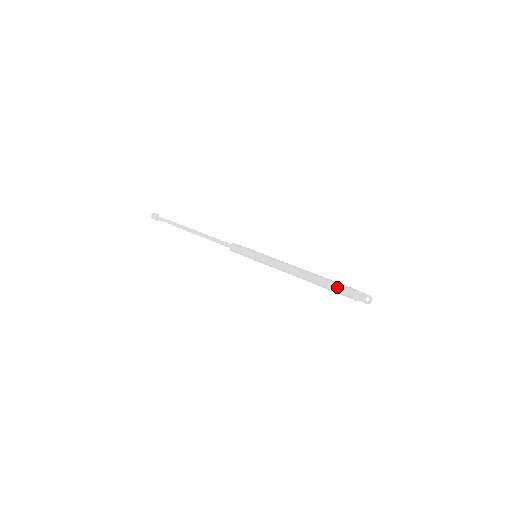
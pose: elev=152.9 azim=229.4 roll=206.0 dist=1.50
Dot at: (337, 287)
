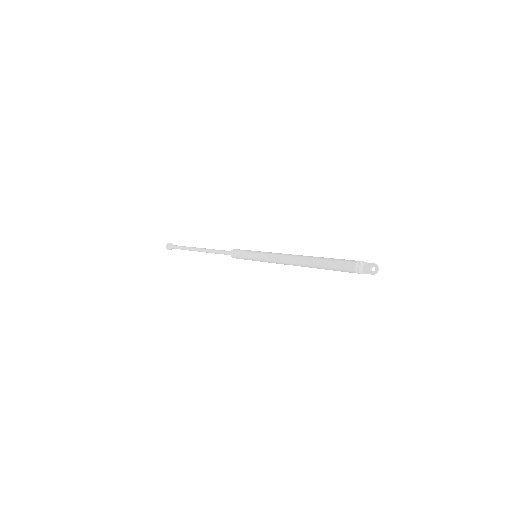
Dot at: (336, 263)
